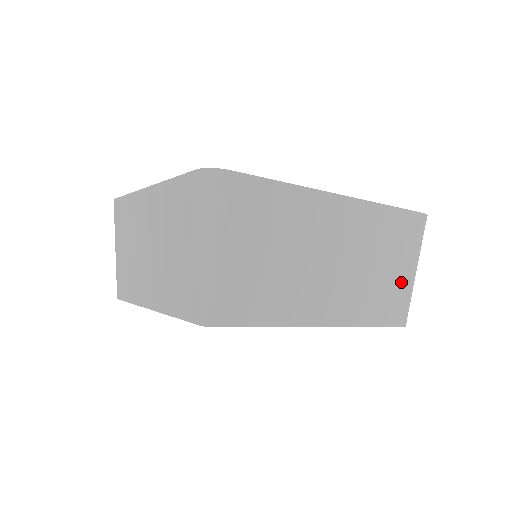
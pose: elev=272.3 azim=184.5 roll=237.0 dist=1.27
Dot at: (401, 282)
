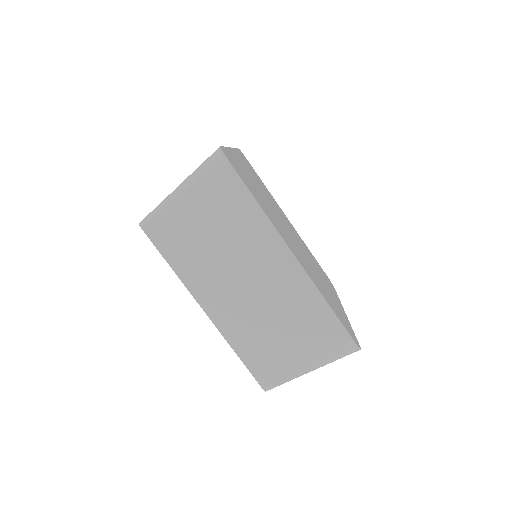
Dot at: occluded
